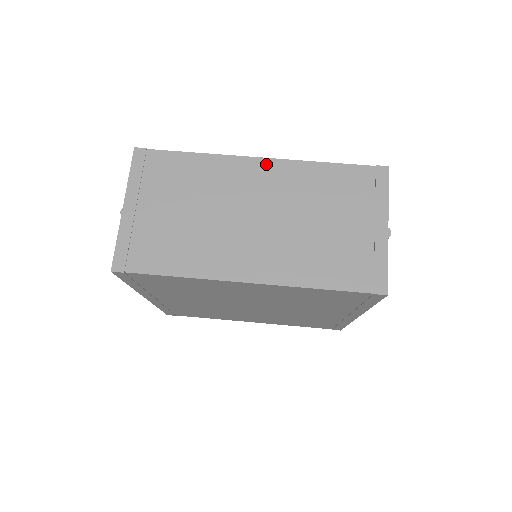
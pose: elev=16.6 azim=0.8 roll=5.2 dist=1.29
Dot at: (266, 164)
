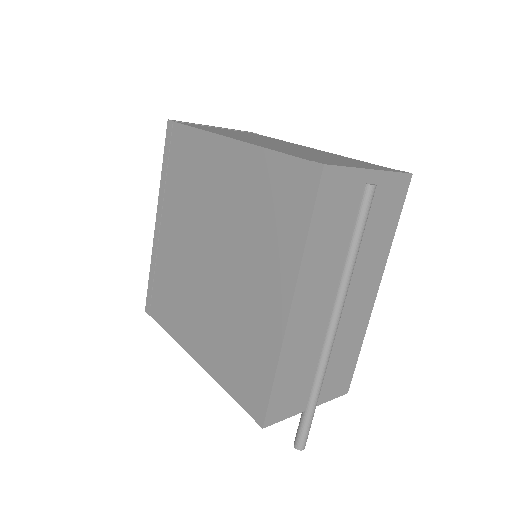
Dot at: (318, 150)
